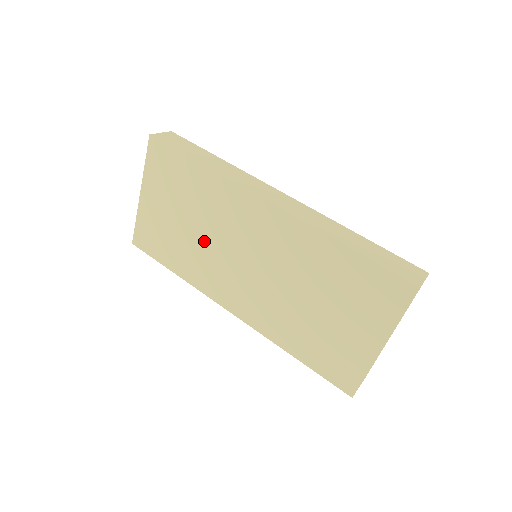
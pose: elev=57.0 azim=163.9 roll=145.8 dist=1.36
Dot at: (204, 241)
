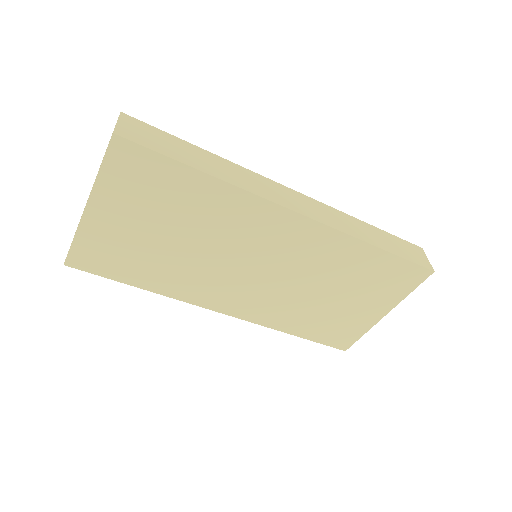
Dot at: (197, 254)
